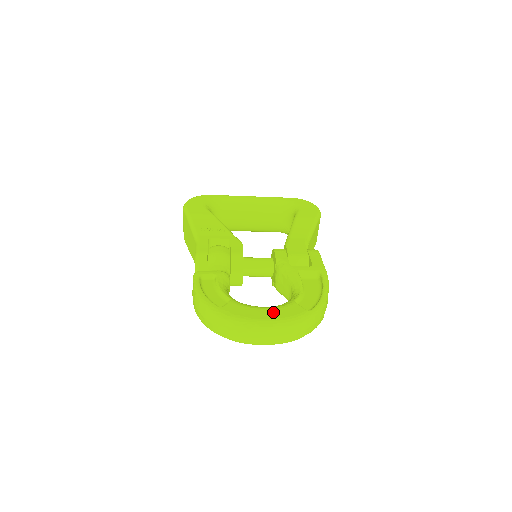
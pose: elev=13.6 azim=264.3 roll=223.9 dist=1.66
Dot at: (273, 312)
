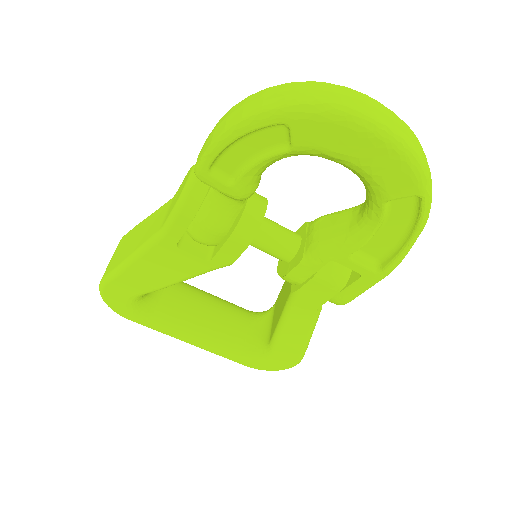
Dot at: occluded
